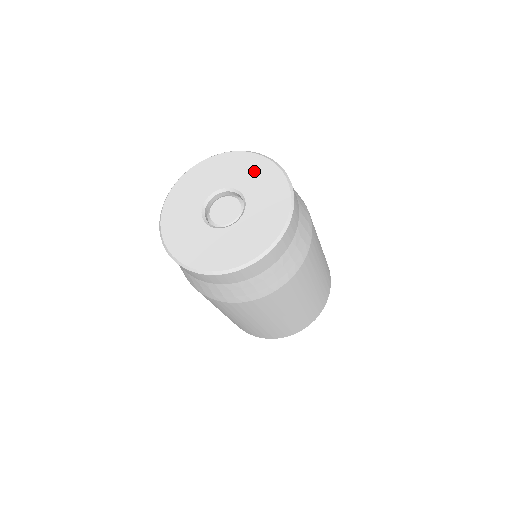
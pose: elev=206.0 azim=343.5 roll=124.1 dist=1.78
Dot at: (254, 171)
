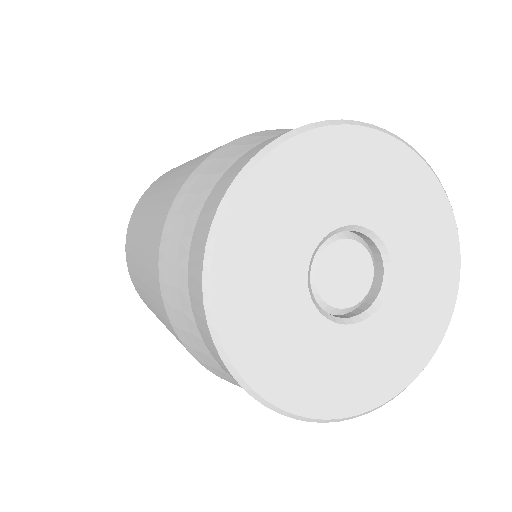
Dot at: (423, 218)
